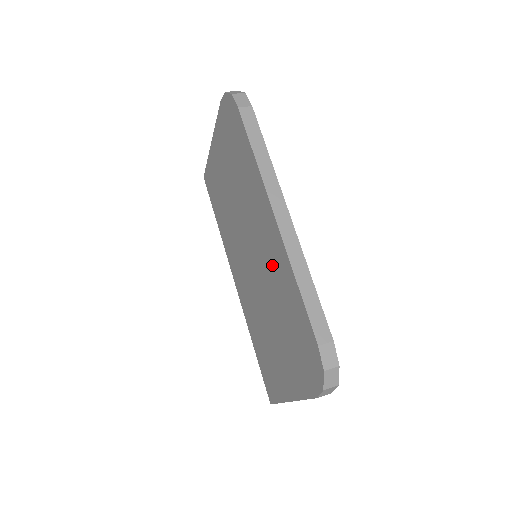
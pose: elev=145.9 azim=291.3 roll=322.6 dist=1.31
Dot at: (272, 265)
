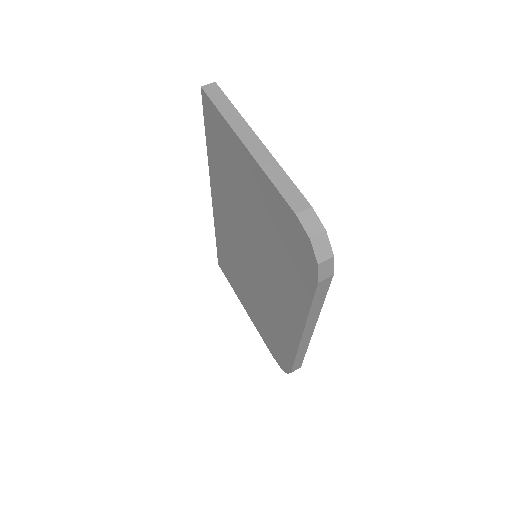
Dot at: (277, 315)
